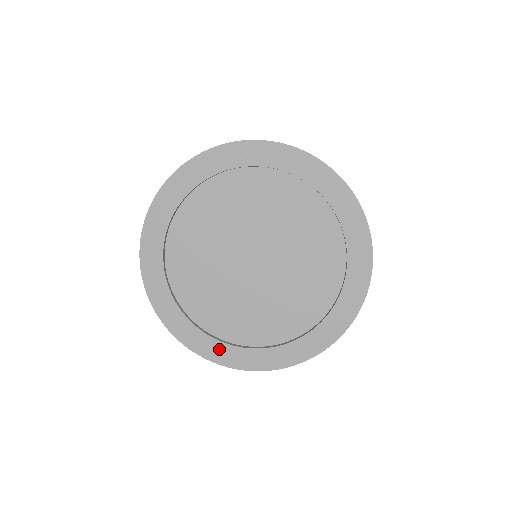
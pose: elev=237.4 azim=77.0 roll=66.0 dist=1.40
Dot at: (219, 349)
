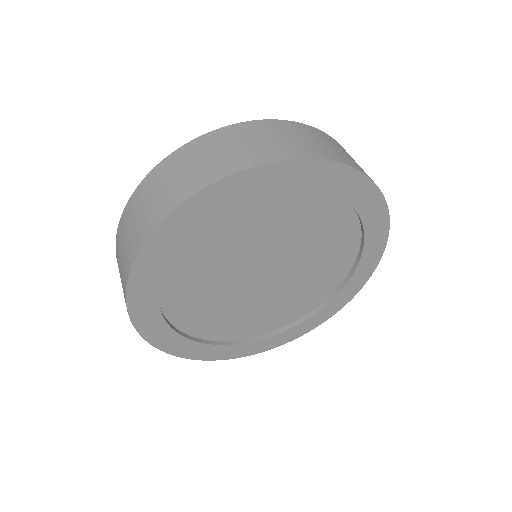
Dot at: (267, 342)
